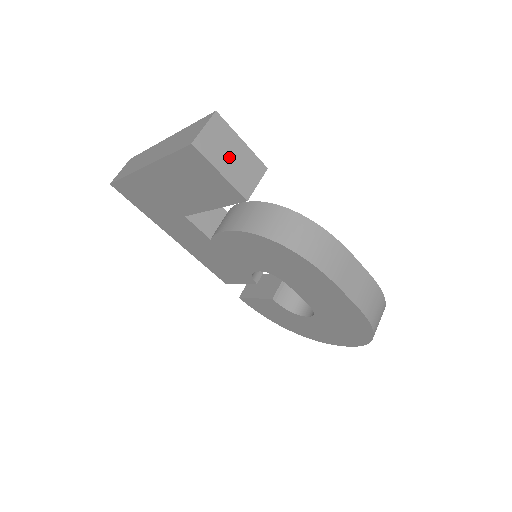
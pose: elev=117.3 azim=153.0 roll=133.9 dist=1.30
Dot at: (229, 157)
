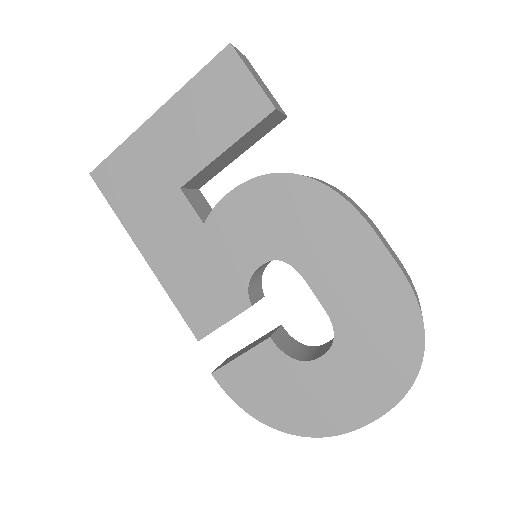
Dot at: (258, 79)
